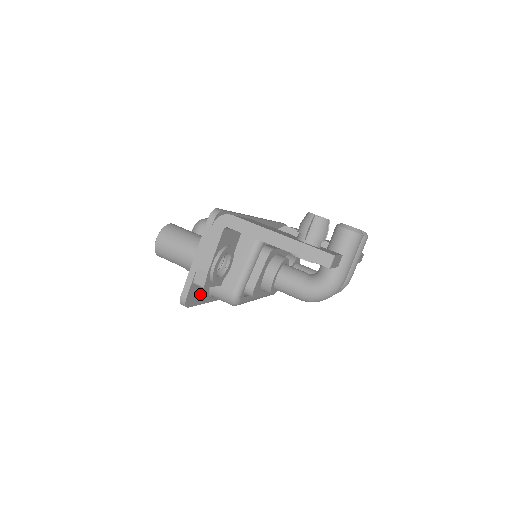
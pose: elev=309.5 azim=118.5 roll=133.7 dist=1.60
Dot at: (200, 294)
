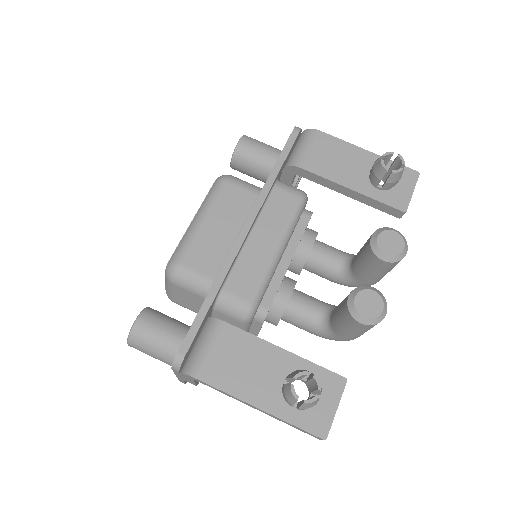
Dot at: occluded
